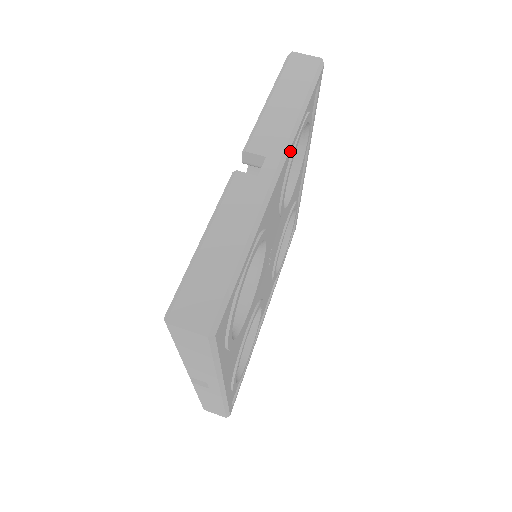
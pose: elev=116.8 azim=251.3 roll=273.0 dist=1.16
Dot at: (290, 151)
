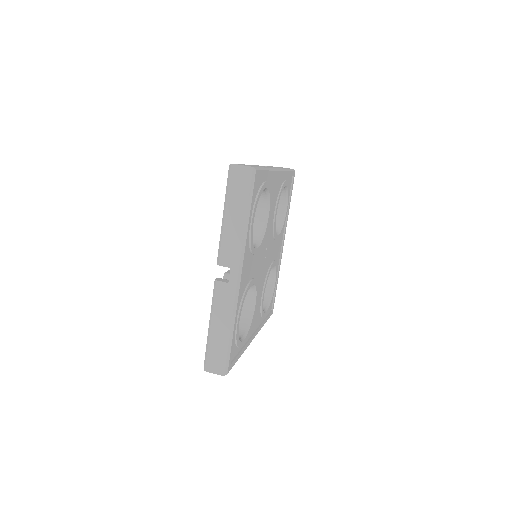
Dot at: (283, 174)
